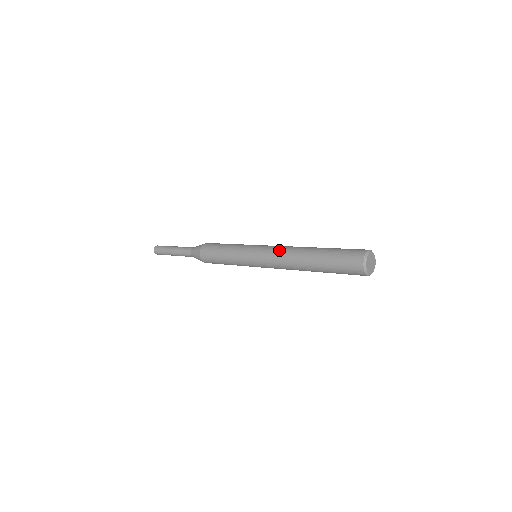
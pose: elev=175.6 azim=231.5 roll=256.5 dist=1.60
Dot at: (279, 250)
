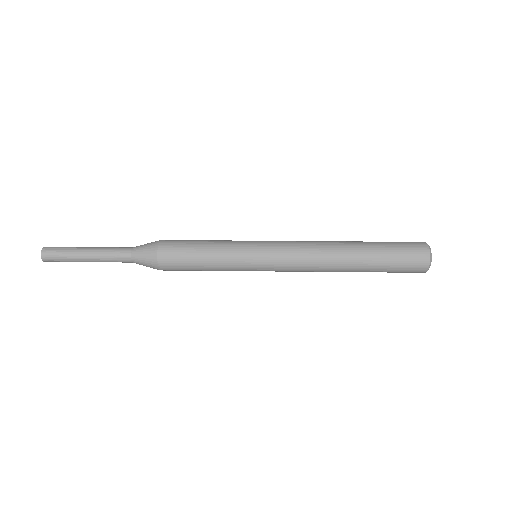
Dot at: (305, 264)
